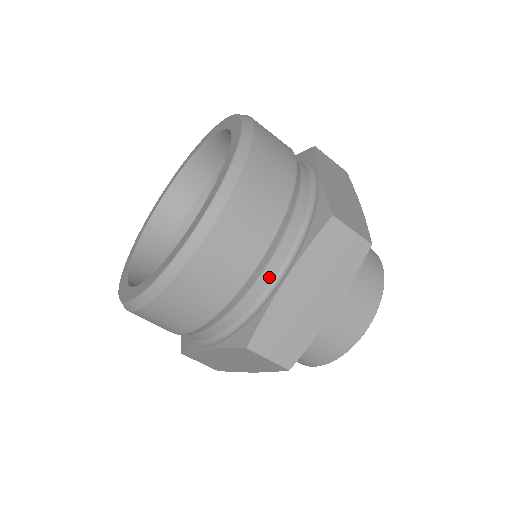
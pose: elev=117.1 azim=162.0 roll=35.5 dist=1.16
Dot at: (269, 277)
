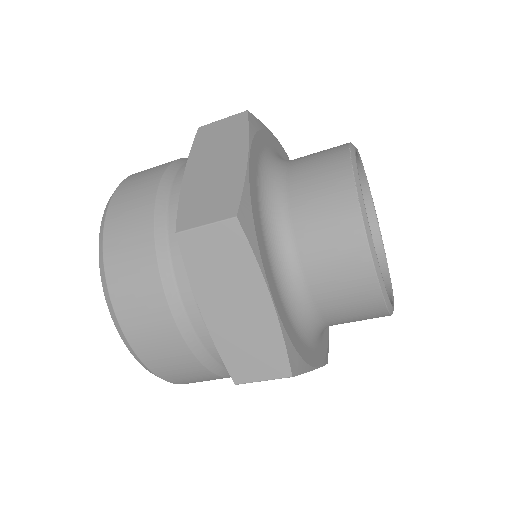
Dot at: (178, 191)
